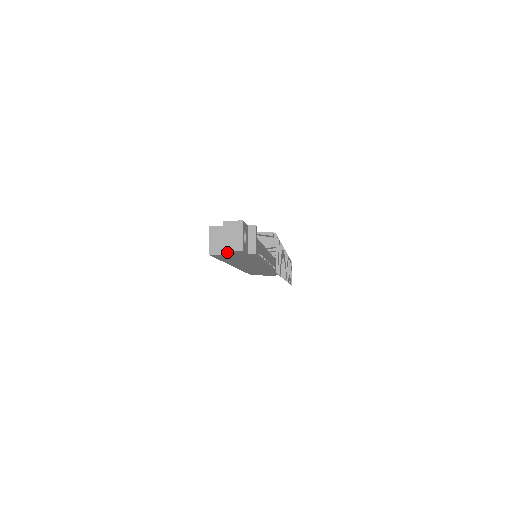
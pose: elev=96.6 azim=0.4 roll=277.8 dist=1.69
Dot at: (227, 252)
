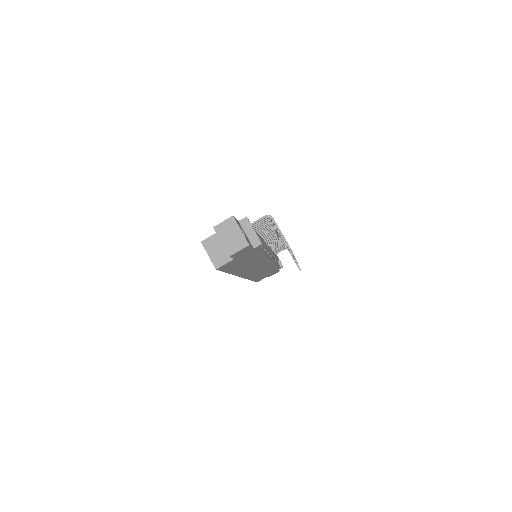
Dot at: (233, 255)
